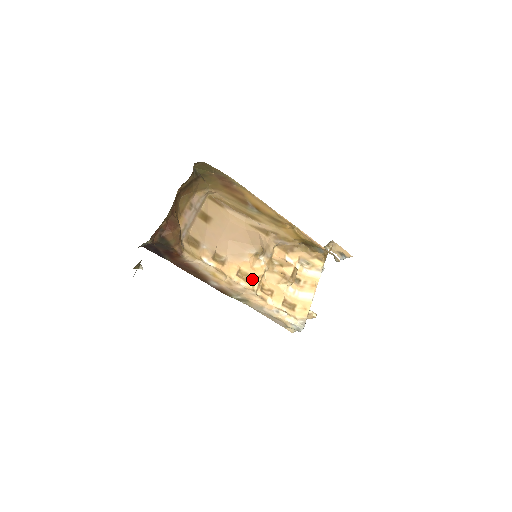
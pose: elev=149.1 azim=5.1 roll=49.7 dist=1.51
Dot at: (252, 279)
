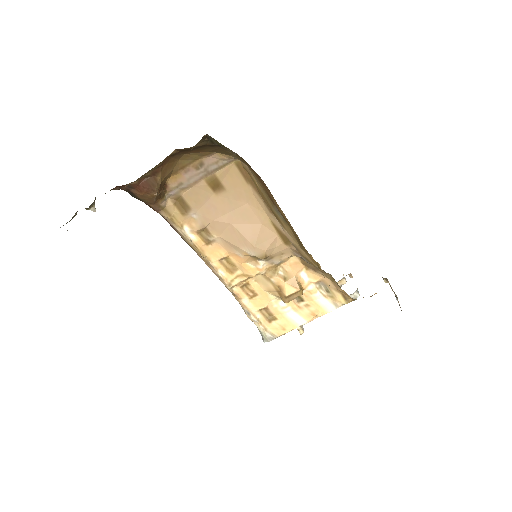
Dot at: (237, 273)
